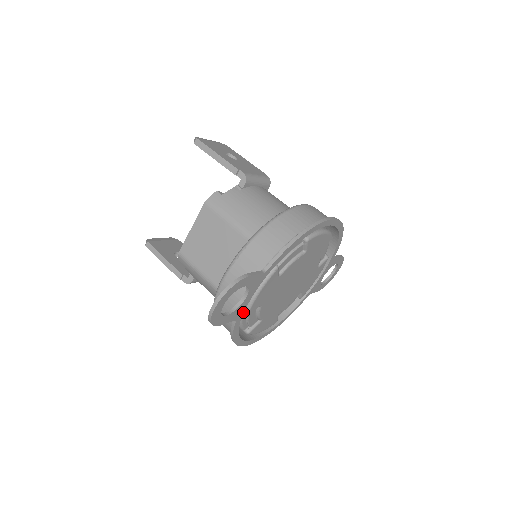
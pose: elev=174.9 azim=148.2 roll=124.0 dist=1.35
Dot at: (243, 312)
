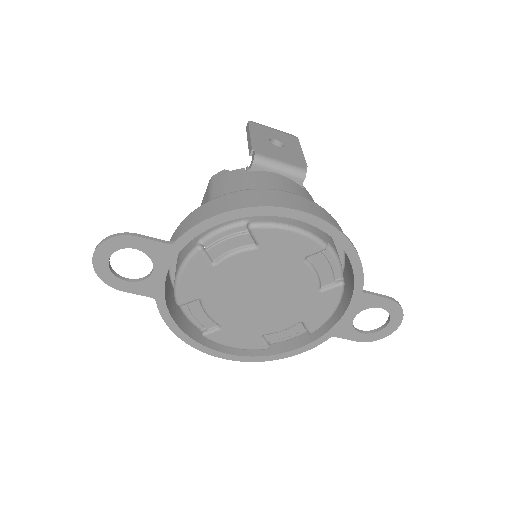
Dot at: (164, 292)
